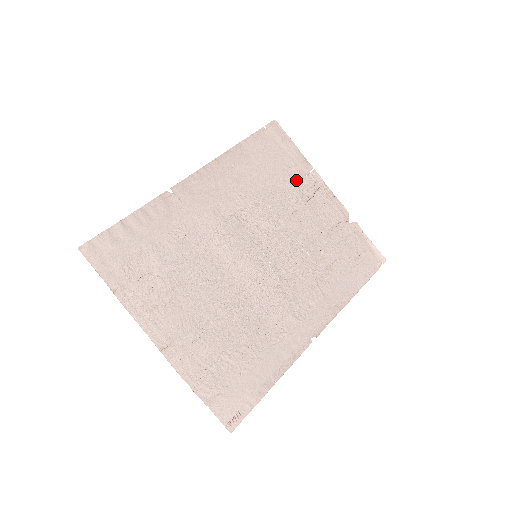
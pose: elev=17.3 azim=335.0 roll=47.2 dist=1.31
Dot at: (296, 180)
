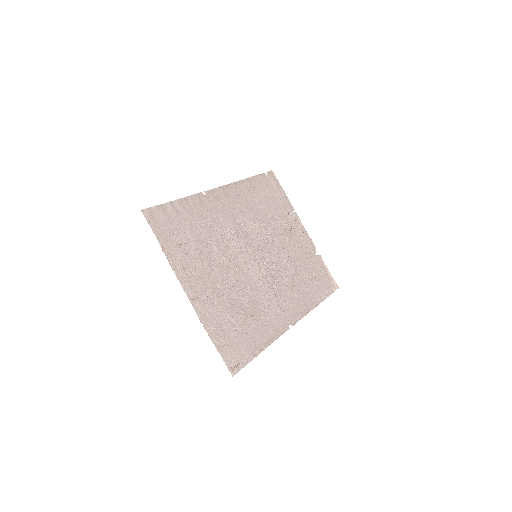
Dot at: (284, 214)
